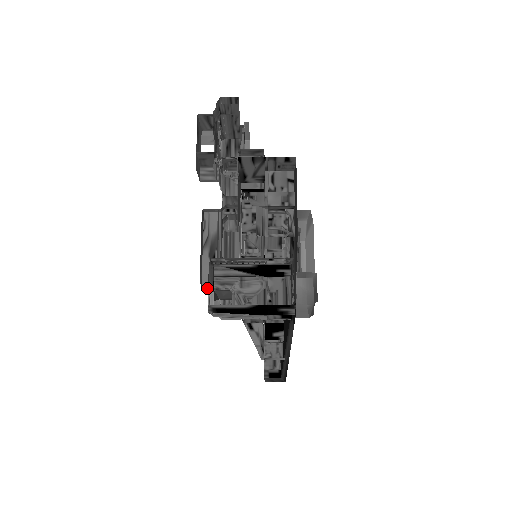
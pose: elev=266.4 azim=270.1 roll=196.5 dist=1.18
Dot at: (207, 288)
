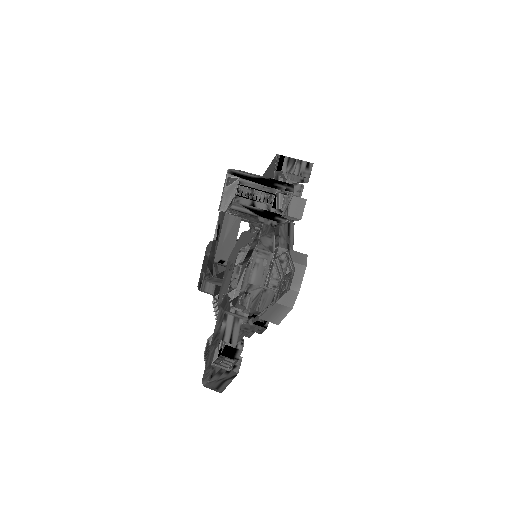
Dot at: (199, 289)
